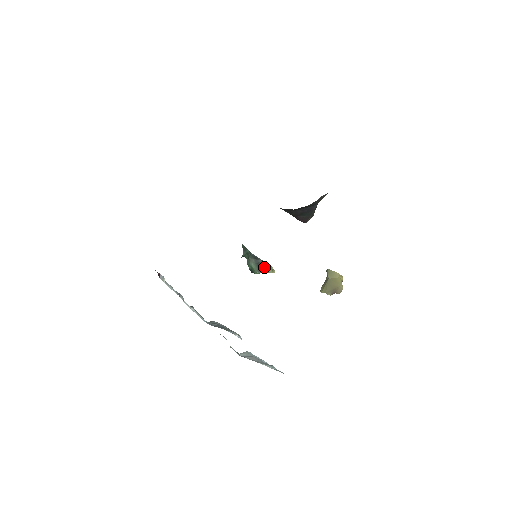
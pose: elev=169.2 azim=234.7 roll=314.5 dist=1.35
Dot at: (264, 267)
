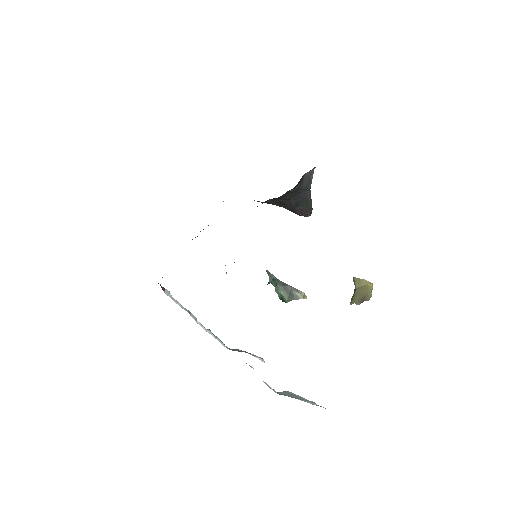
Dot at: (294, 293)
